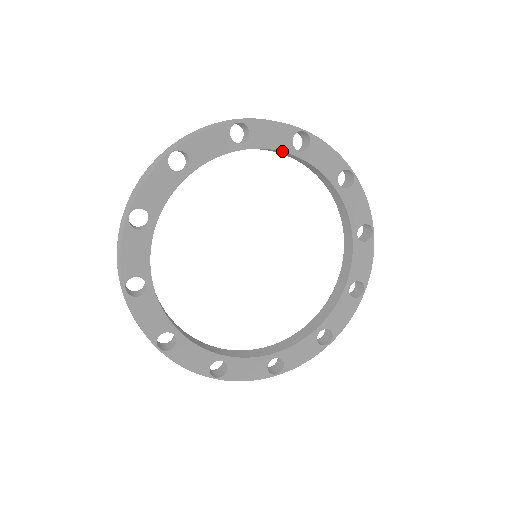
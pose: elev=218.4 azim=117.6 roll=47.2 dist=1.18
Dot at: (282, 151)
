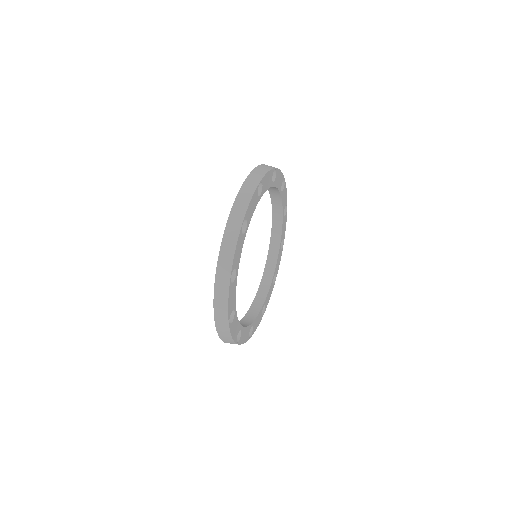
Dot at: occluded
